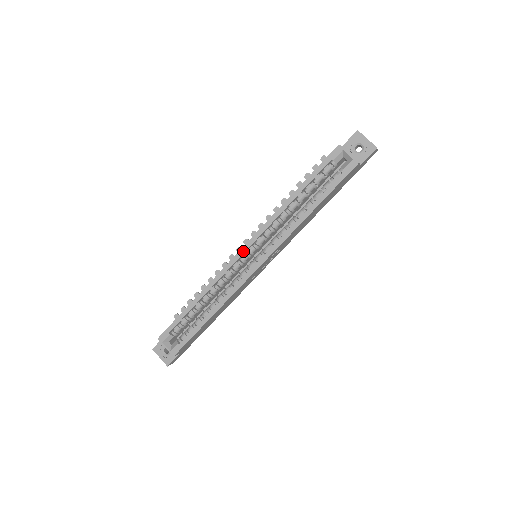
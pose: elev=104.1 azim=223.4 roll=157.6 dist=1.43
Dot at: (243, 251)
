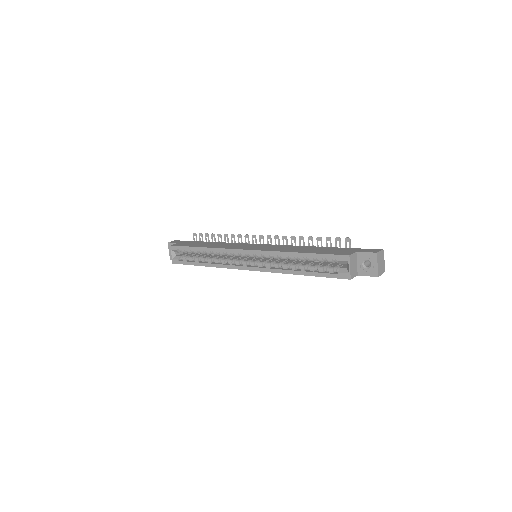
Dot at: (245, 252)
